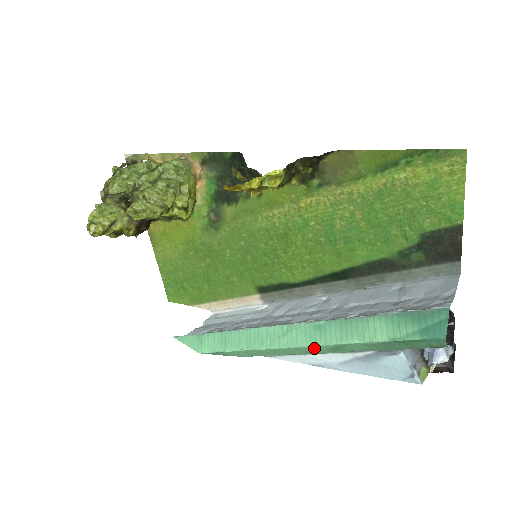
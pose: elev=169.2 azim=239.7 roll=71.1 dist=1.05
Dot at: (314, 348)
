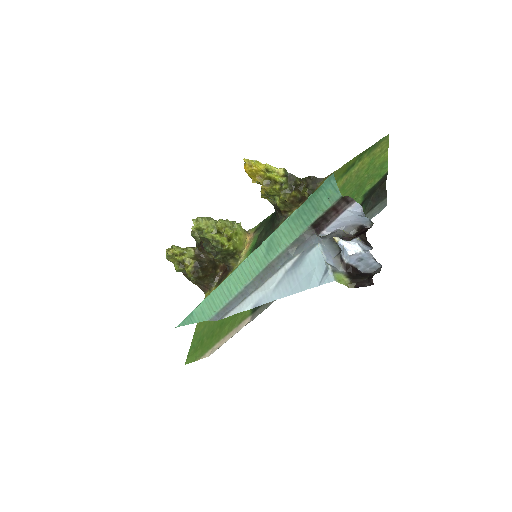
Dot at: (255, 257)
